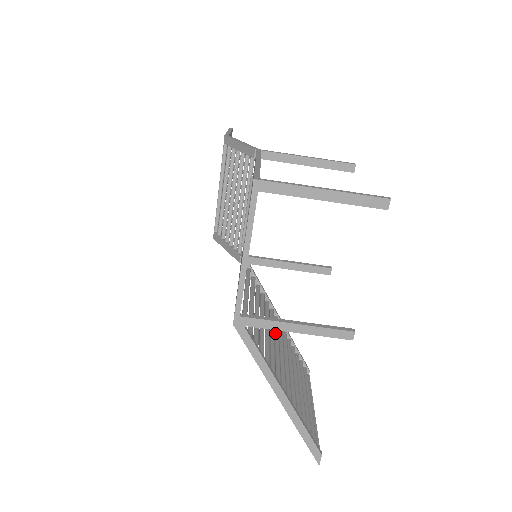
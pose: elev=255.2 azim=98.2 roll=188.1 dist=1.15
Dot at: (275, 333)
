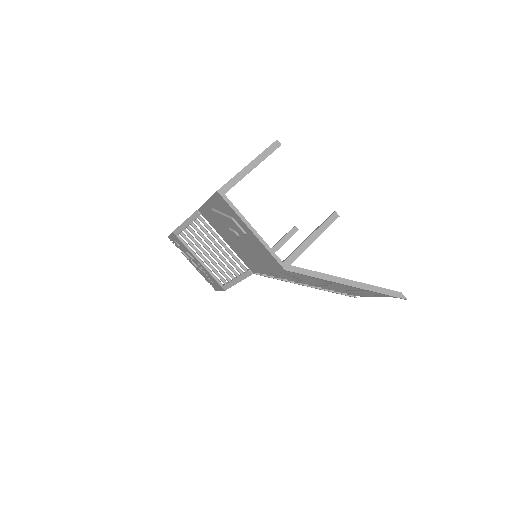
Dot at: (310, 282)
